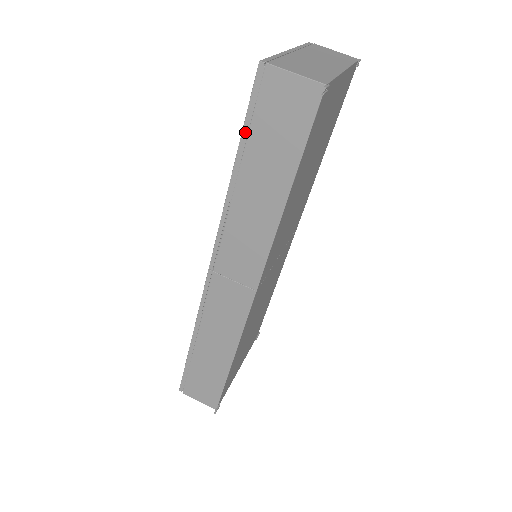
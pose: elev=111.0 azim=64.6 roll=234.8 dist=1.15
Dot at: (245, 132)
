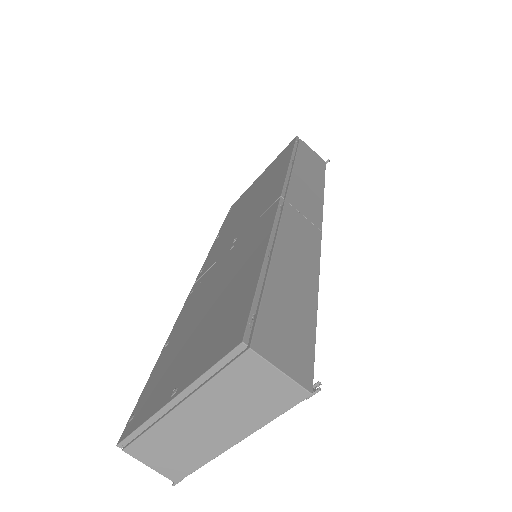
Dot at: occluded
